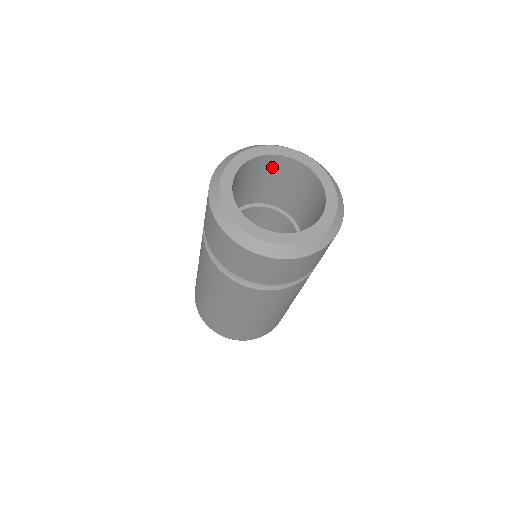
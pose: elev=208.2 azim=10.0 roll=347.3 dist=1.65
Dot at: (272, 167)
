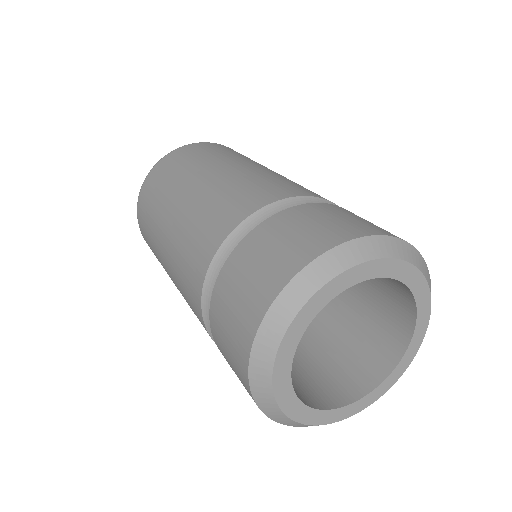
Dot at: occluded
